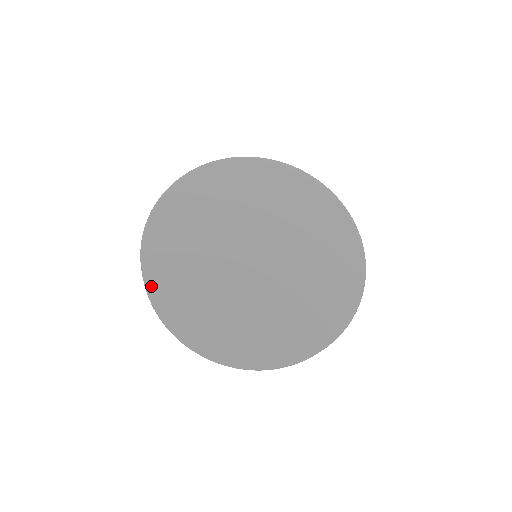
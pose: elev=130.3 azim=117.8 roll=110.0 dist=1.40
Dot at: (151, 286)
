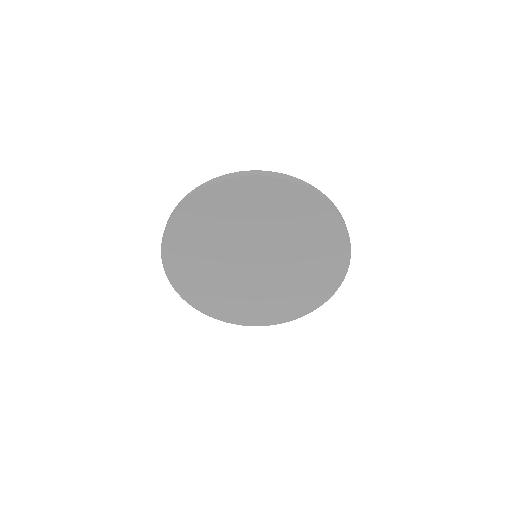
Dot at: (165, 255)
